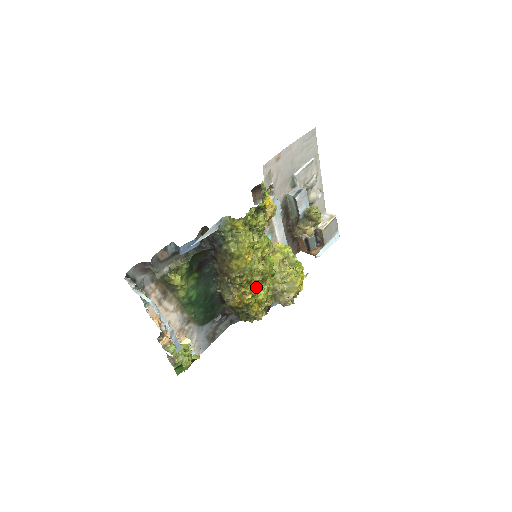
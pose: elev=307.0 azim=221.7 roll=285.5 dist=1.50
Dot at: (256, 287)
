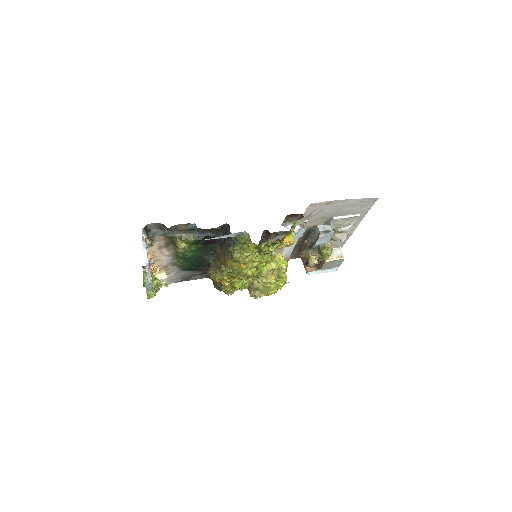
Dot at: occluded
